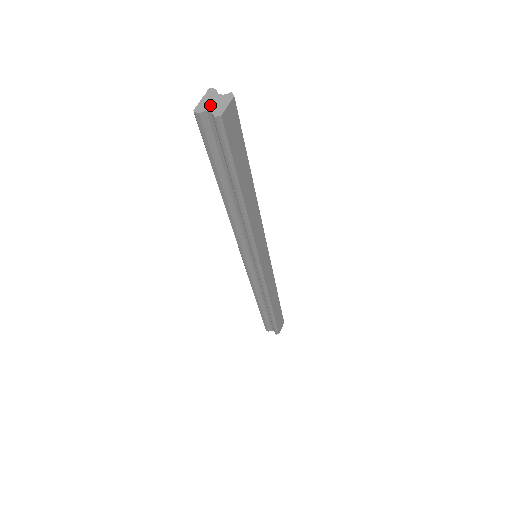
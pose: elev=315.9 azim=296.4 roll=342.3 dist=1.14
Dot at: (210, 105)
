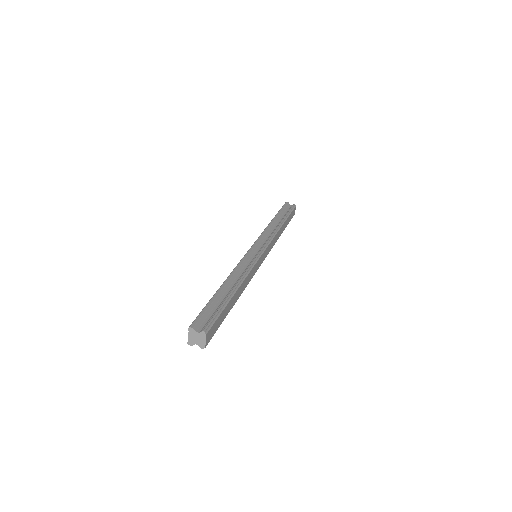
Dot at: (195, 341)
